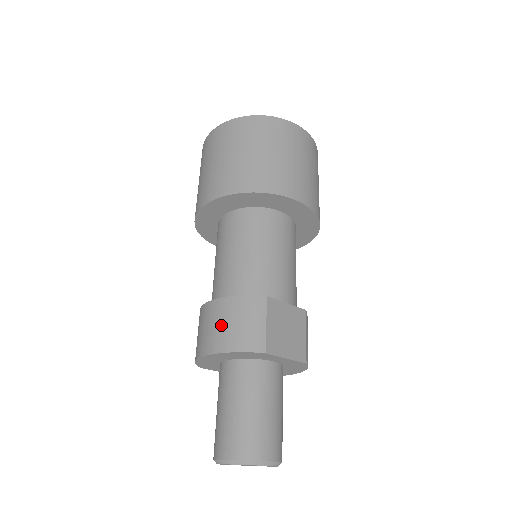
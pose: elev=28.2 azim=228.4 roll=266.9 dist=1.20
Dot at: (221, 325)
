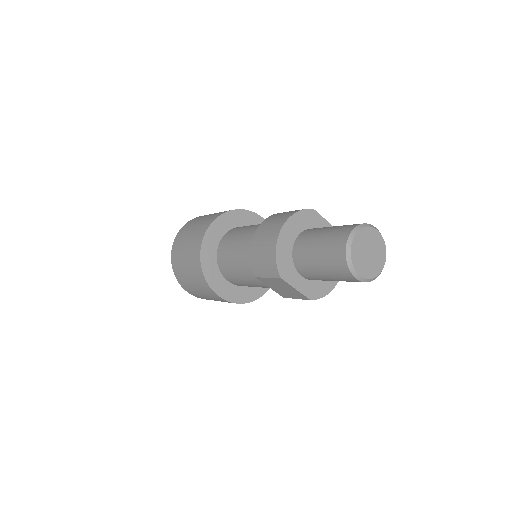
Dot at: (275, 220)
